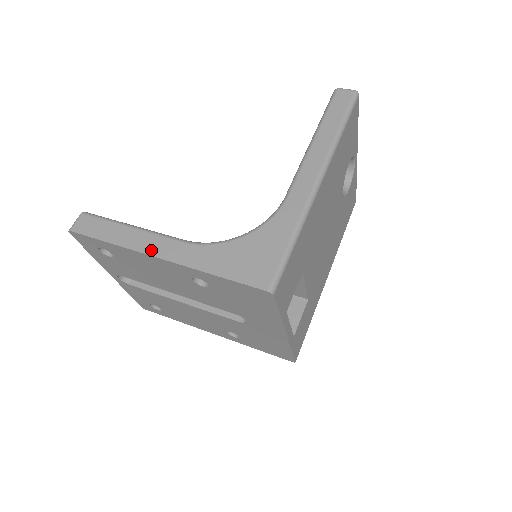
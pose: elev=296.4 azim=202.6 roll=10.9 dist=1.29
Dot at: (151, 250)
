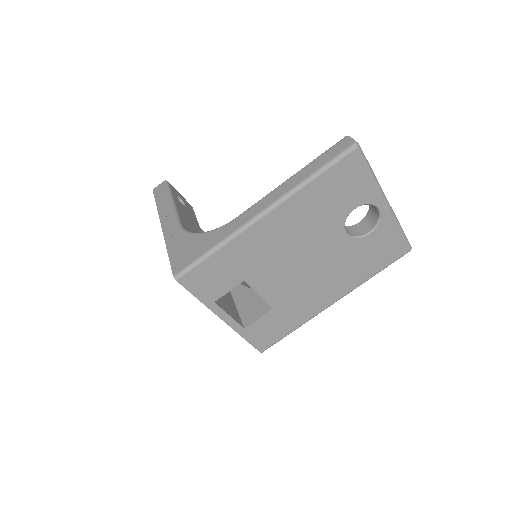
Dot at: (163, 220)
